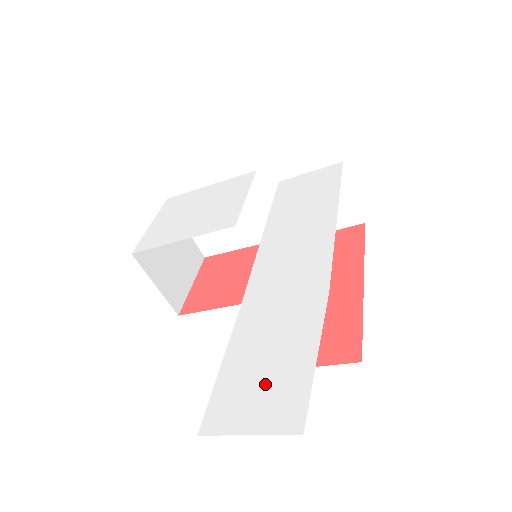
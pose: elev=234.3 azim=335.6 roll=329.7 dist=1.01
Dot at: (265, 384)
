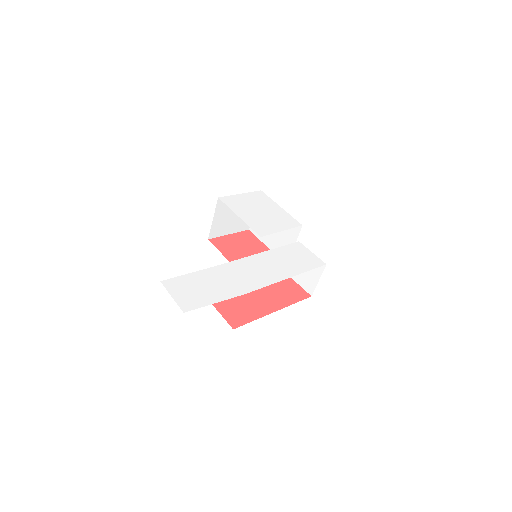
Dot at: (193, 292)
